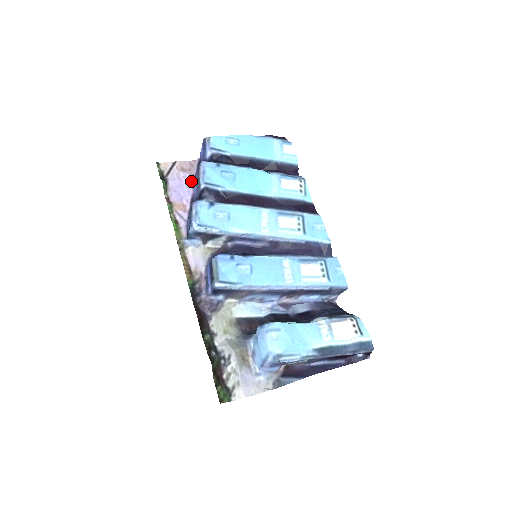
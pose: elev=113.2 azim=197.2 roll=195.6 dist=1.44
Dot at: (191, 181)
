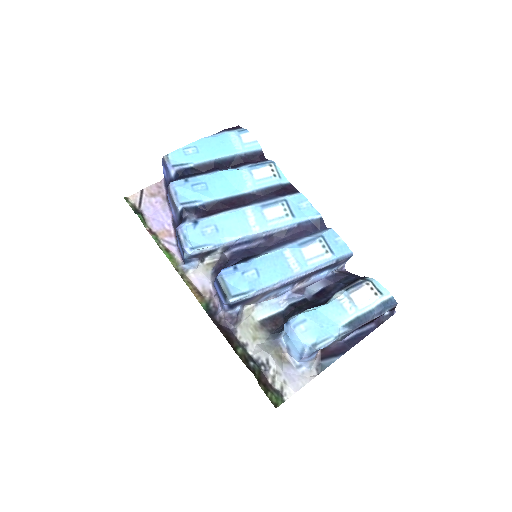
Dot at: (165, 204)
